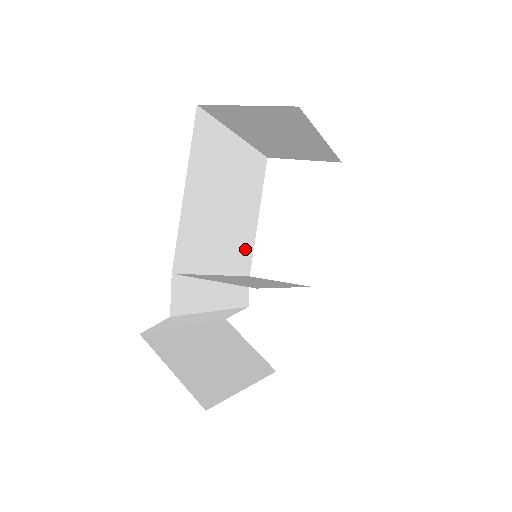
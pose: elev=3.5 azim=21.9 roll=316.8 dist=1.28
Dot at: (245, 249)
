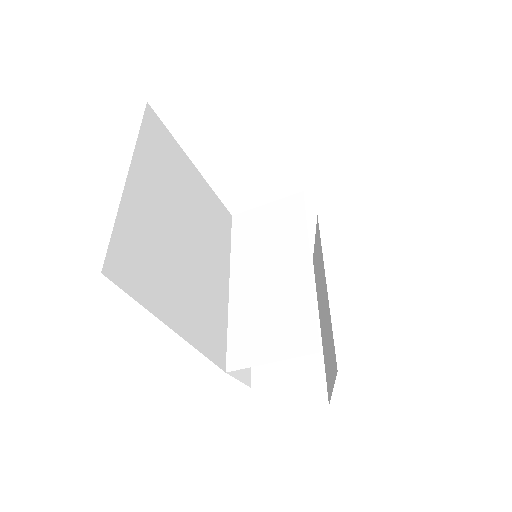
Dot at: (215, 214)
